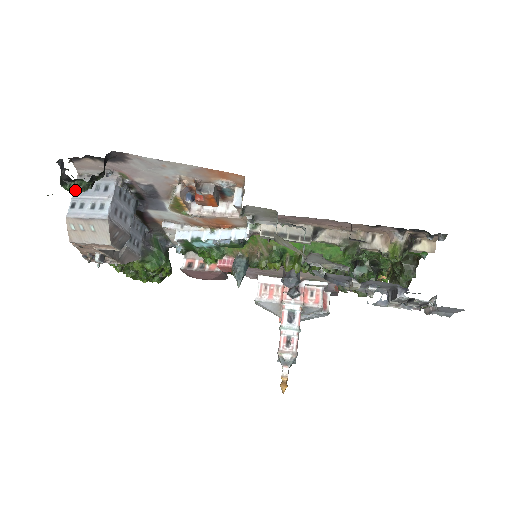
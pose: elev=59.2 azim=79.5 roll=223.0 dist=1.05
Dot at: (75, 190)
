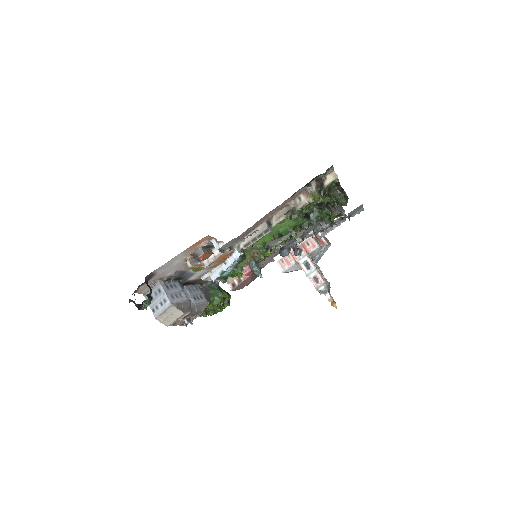
Dot at: occluded
